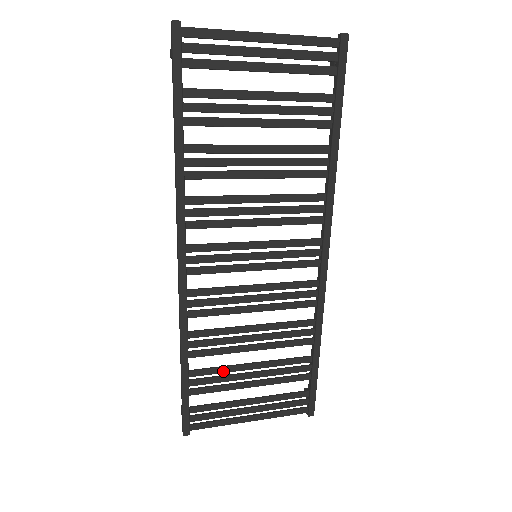
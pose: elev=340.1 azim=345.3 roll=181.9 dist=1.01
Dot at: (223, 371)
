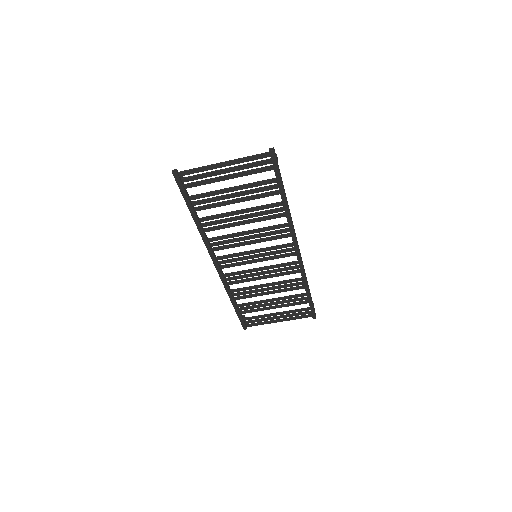
Dot at: occluded
